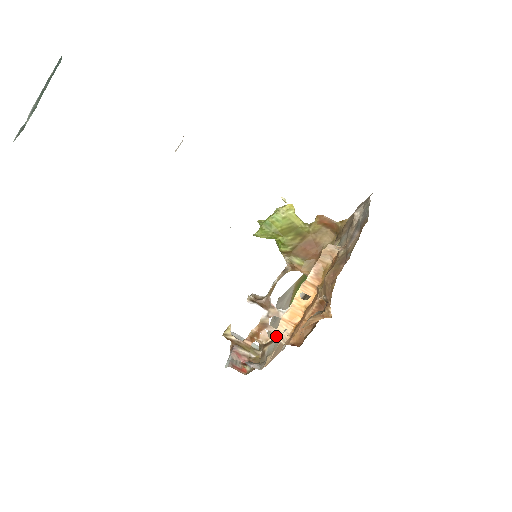
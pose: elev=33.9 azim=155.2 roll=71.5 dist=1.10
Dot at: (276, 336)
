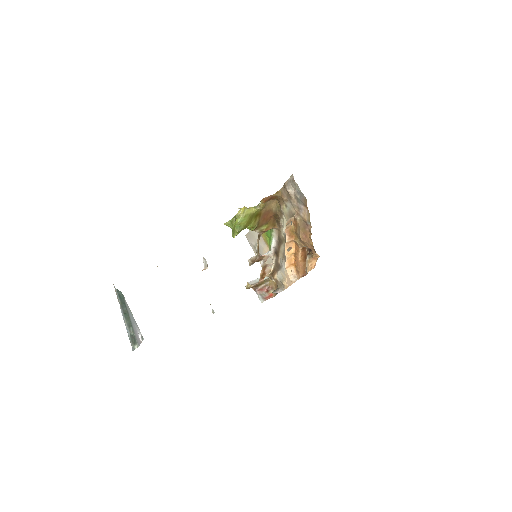
Dot at: (291, 279)
